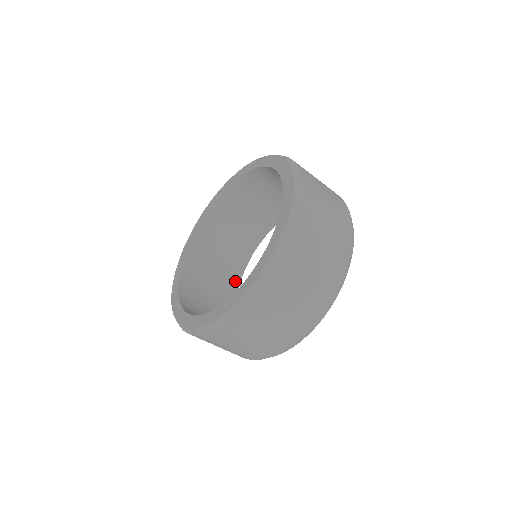
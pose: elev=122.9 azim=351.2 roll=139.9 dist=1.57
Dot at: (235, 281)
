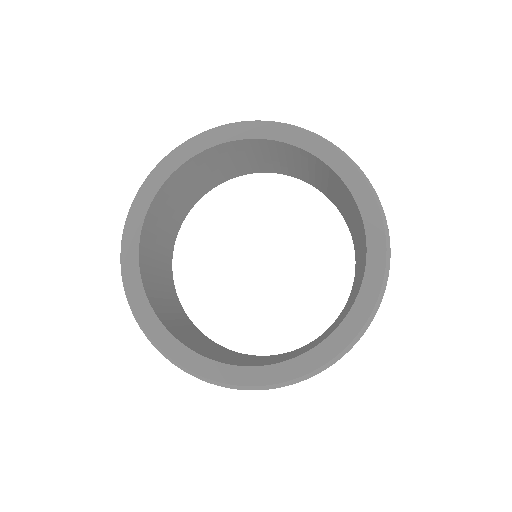
Dot at: (200, 195)
